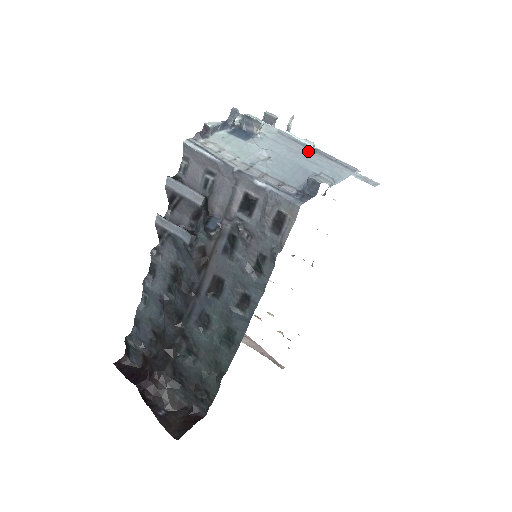
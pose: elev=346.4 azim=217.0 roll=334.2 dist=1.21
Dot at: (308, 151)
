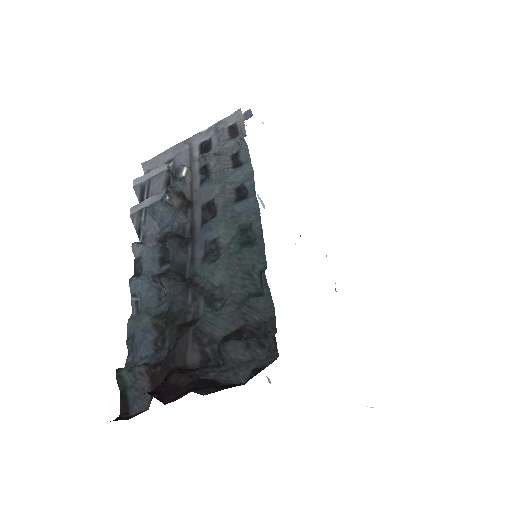
Dot at: occluded
